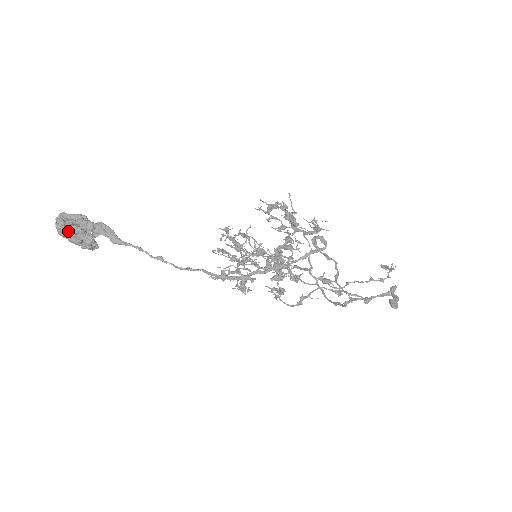
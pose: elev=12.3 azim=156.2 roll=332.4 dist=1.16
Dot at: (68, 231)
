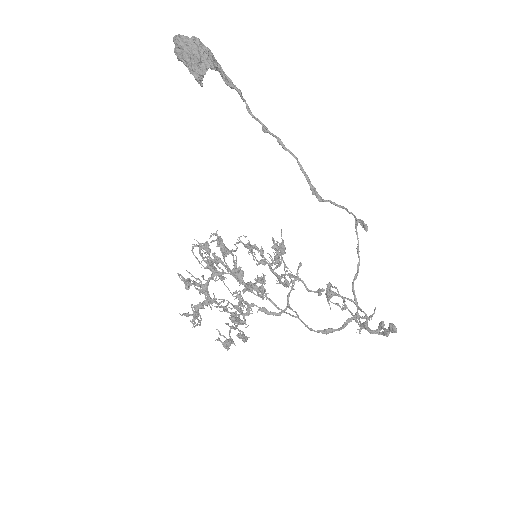
Dot at: (200, 42)
